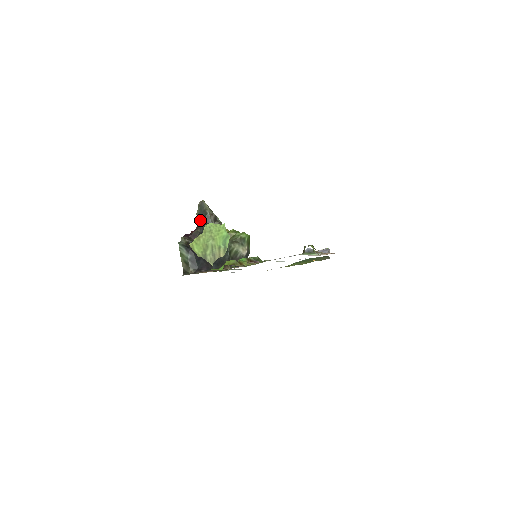
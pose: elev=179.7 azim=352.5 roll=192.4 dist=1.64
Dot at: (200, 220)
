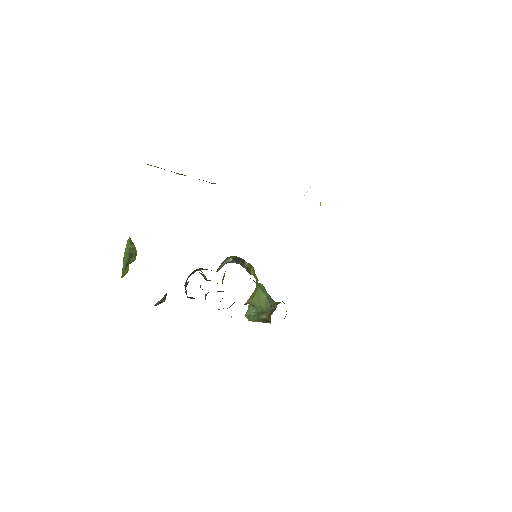
Dot at: (186, 293)
